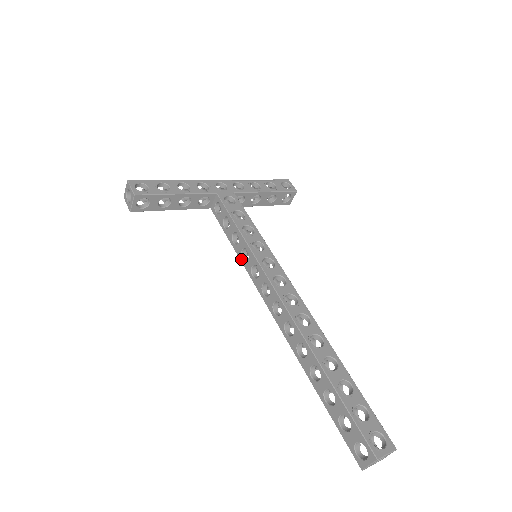
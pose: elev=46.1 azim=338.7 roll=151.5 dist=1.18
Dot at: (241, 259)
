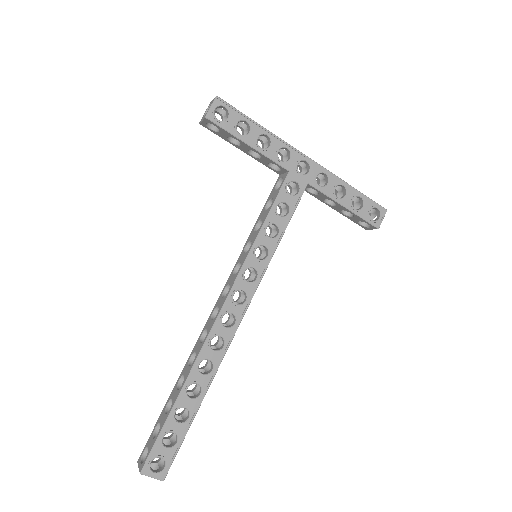
Dot at: (245, 245)
